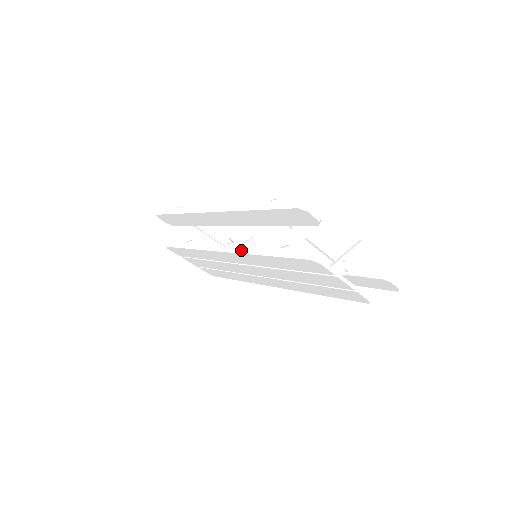
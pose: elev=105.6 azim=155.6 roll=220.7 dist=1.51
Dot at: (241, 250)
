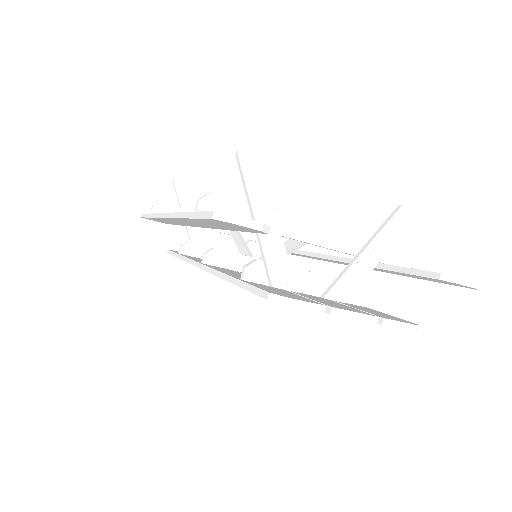
Dot at: (210, 267)
